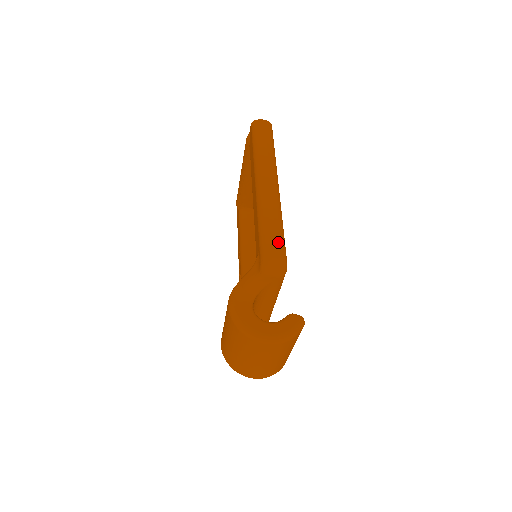
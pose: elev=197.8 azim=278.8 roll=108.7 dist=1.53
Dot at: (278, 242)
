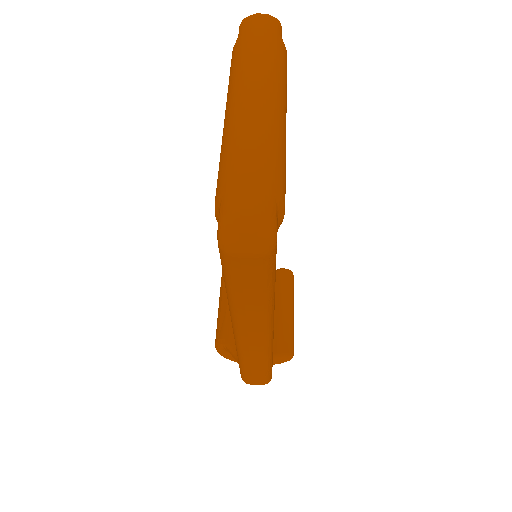
Dot at: (261, 379)
